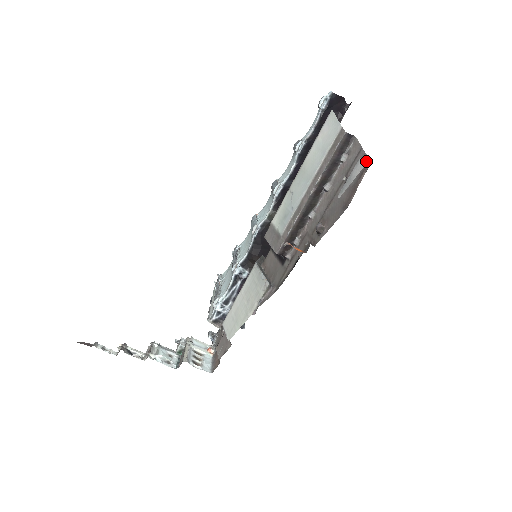
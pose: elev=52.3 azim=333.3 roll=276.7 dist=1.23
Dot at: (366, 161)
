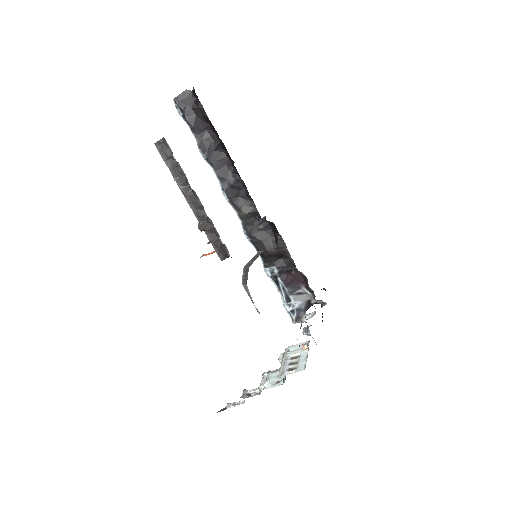
Dot at: occluded
